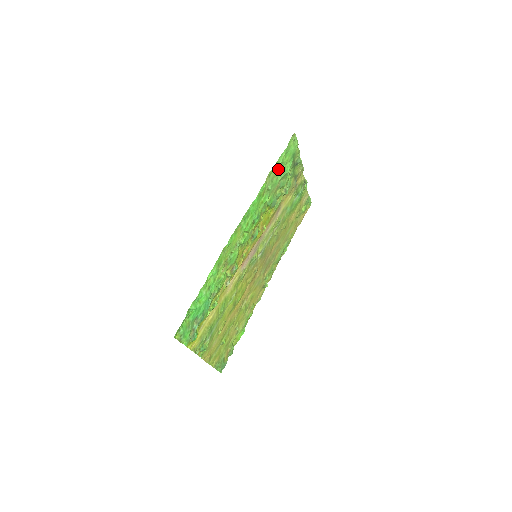
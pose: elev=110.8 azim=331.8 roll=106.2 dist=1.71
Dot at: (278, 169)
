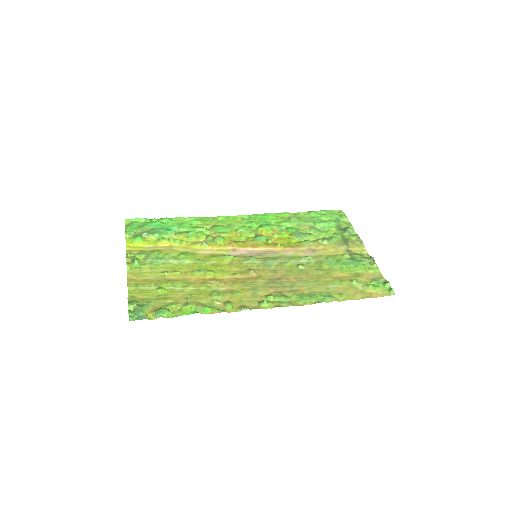
Dot at: (311, 217)
